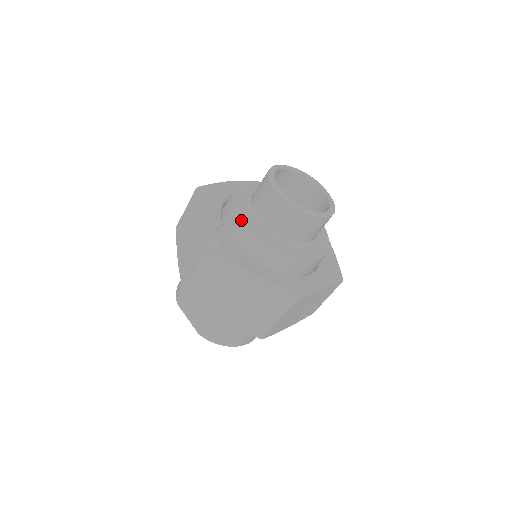
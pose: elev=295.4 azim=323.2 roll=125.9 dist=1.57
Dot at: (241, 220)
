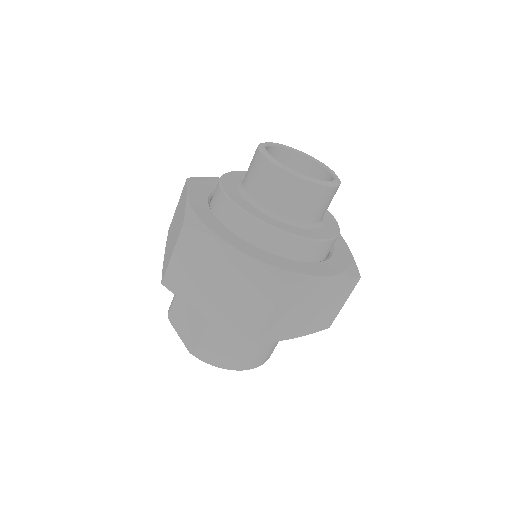
Dot at: (226, 194)
